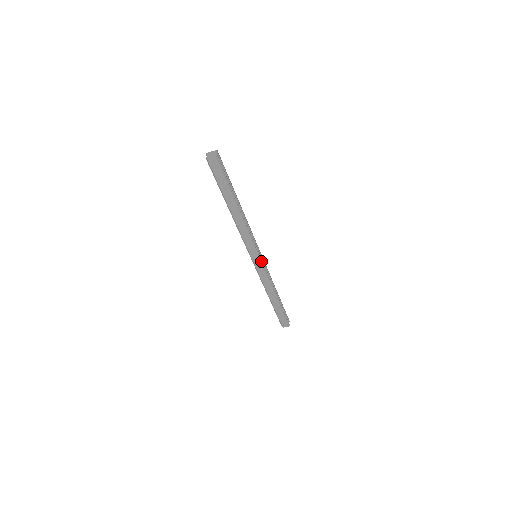
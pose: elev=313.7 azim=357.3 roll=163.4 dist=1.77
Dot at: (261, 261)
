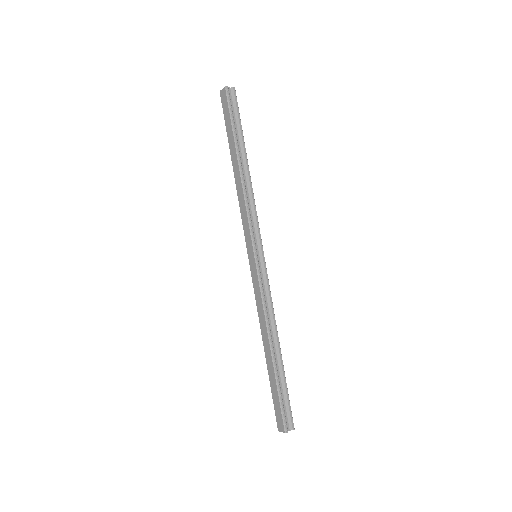
Dot at: (256, 262)
